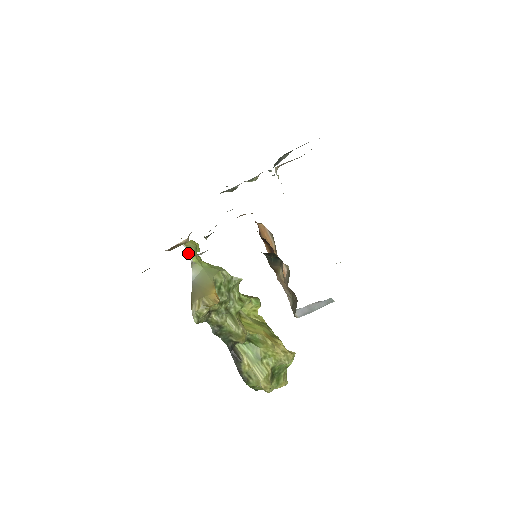
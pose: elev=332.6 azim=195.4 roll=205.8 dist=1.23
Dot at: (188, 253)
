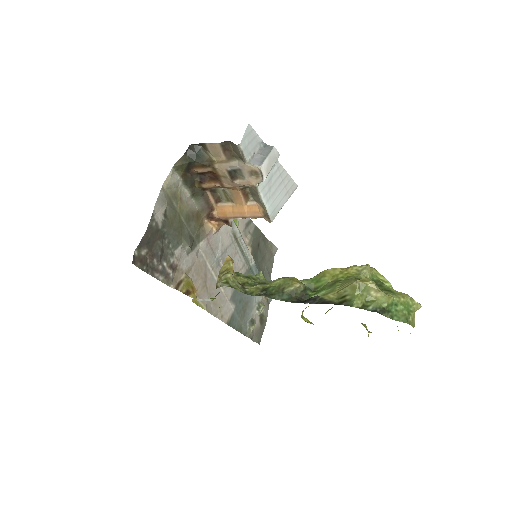
Dot at: occluded
